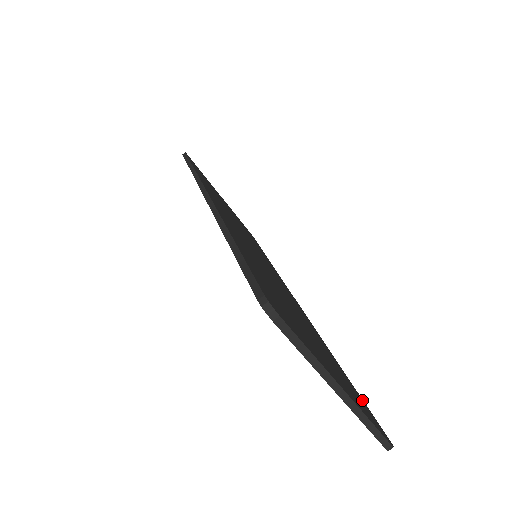
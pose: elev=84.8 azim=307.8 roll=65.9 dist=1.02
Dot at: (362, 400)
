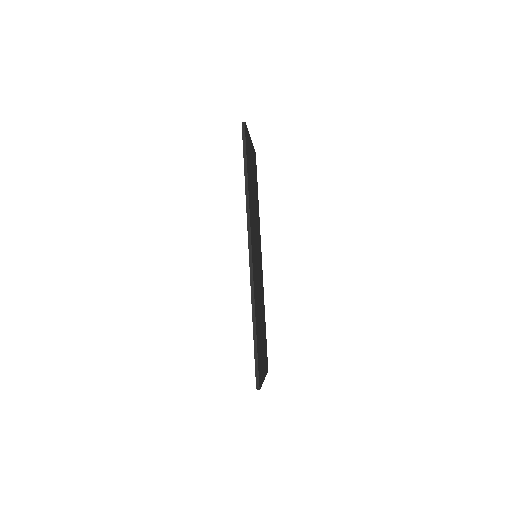
Dot at: (266, 344)
